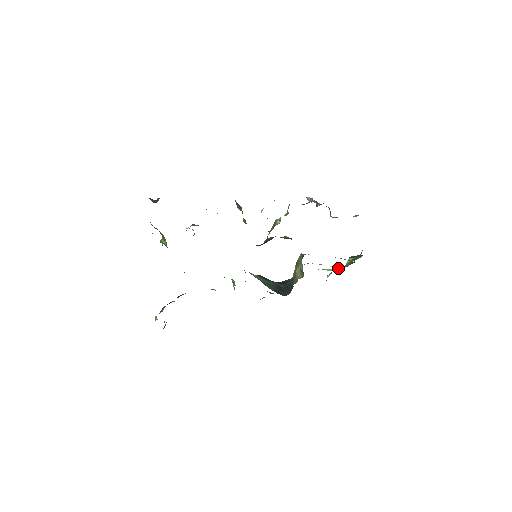
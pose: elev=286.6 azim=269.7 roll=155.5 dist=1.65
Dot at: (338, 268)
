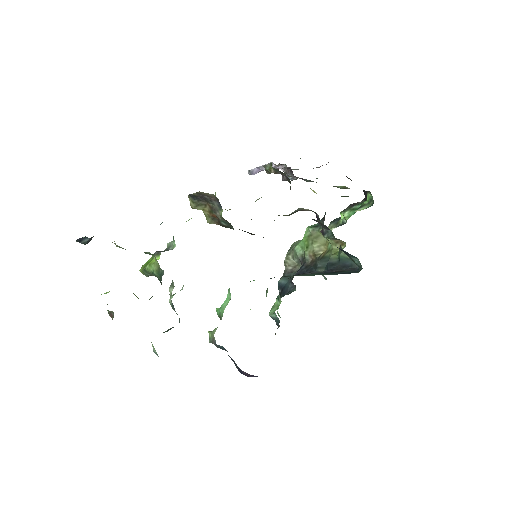
Dot at: occluded
